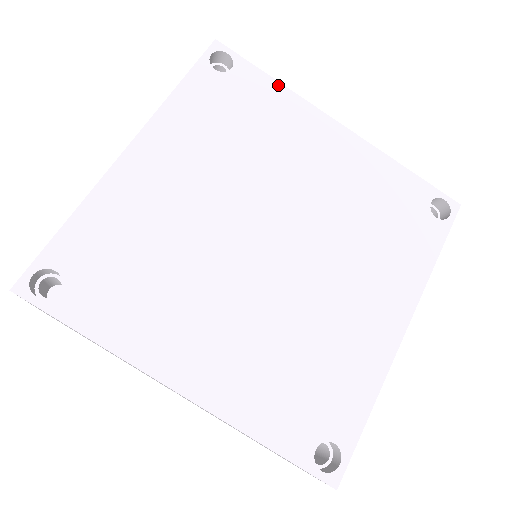
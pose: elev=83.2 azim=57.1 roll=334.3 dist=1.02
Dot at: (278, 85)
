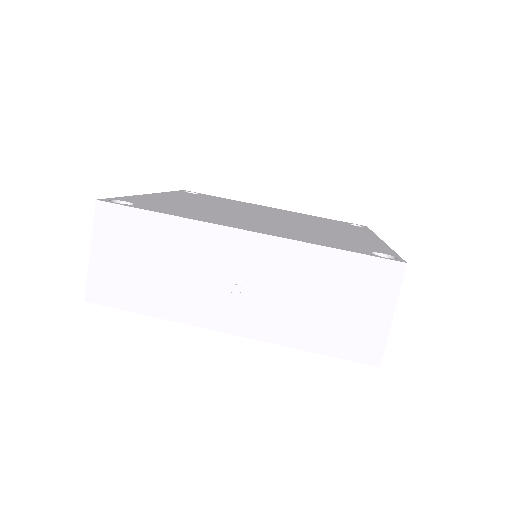
Dot at: (228, 199)
